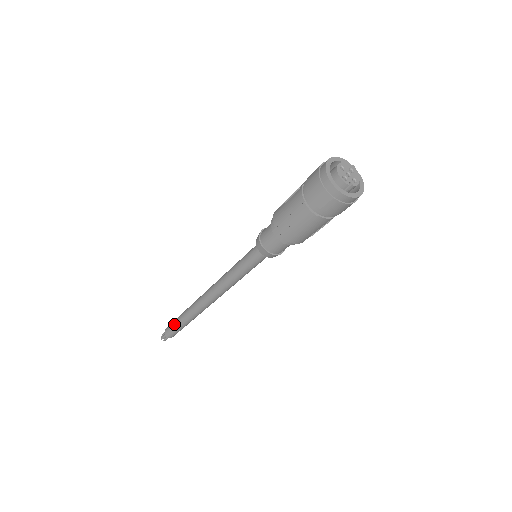
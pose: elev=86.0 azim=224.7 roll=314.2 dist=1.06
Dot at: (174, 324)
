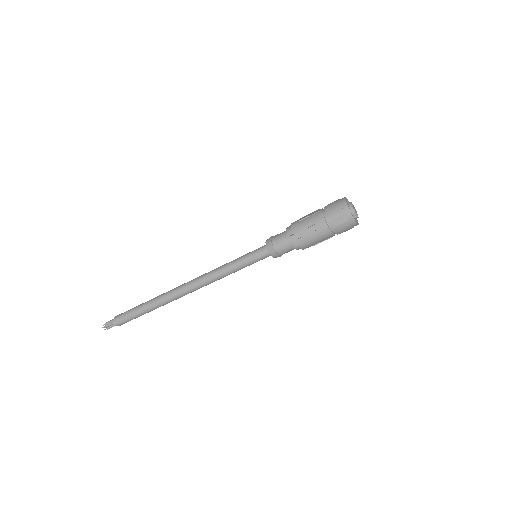
Dot at: (133, 311)
